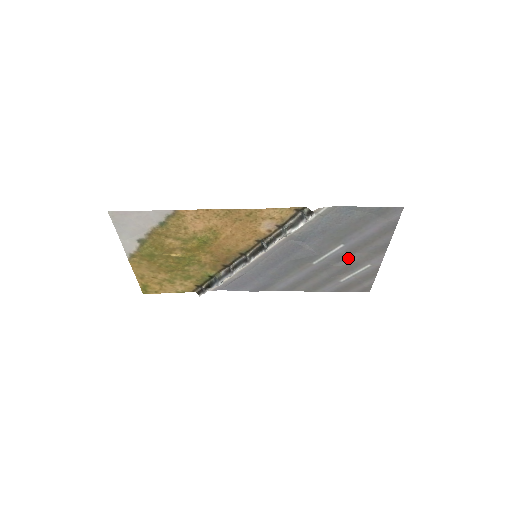
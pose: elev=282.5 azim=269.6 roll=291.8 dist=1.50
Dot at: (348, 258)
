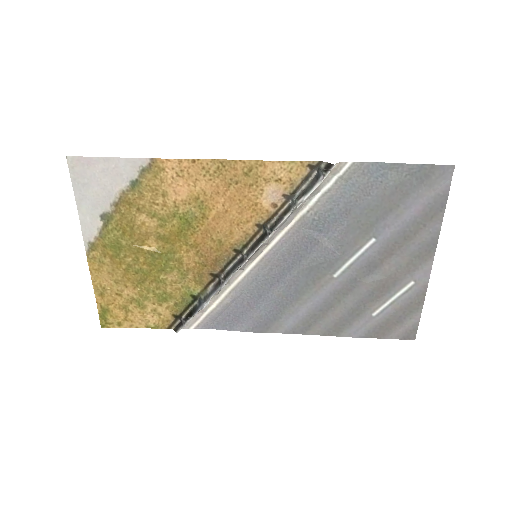
Dot at: (382, 267)
